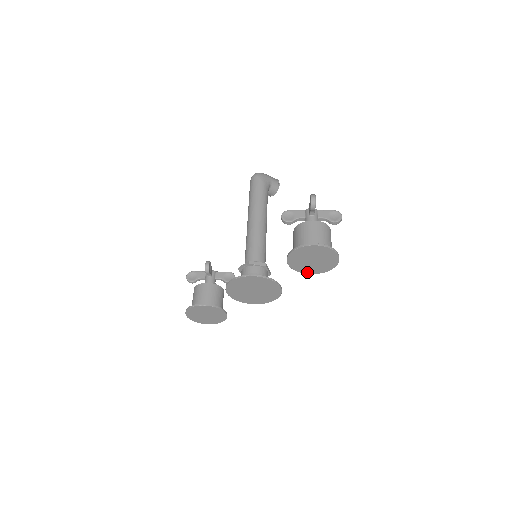
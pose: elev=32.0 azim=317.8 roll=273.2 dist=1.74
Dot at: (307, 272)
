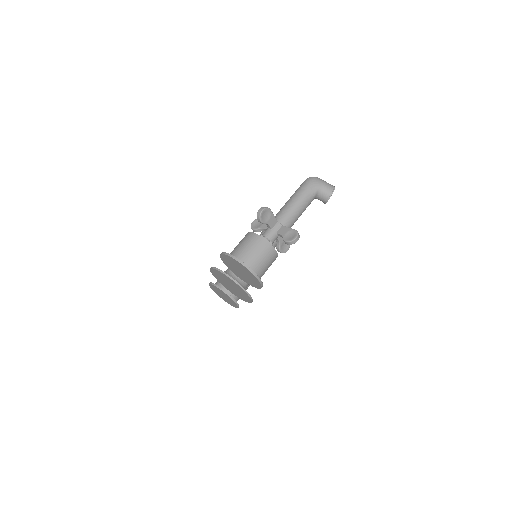
Dot at: (248, 282)
